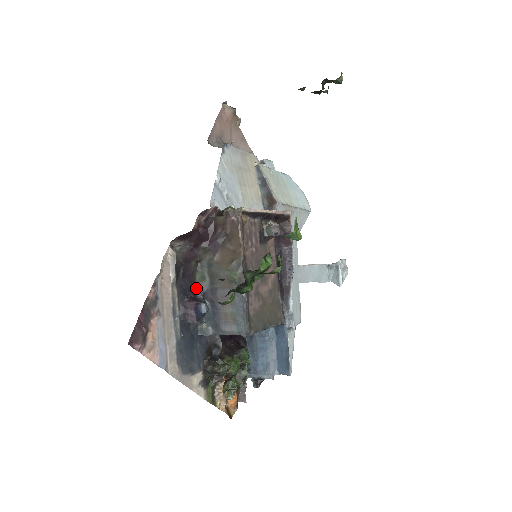
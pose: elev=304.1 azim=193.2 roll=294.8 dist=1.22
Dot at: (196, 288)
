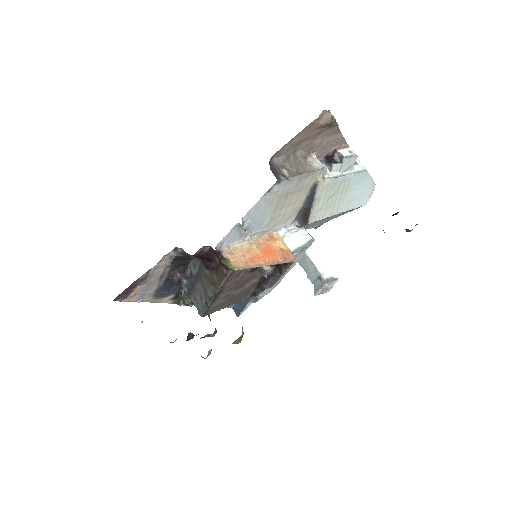
Dot at: (189, 265)
